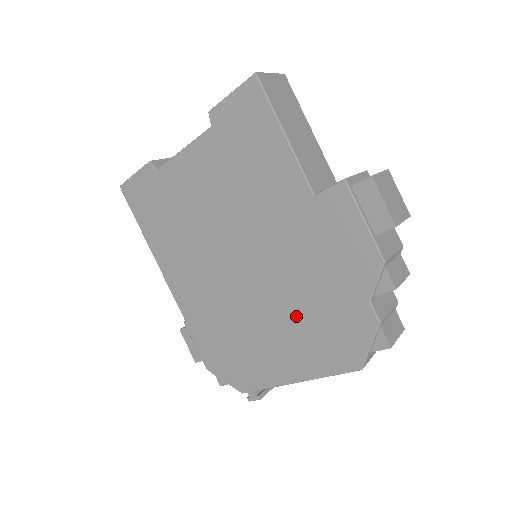
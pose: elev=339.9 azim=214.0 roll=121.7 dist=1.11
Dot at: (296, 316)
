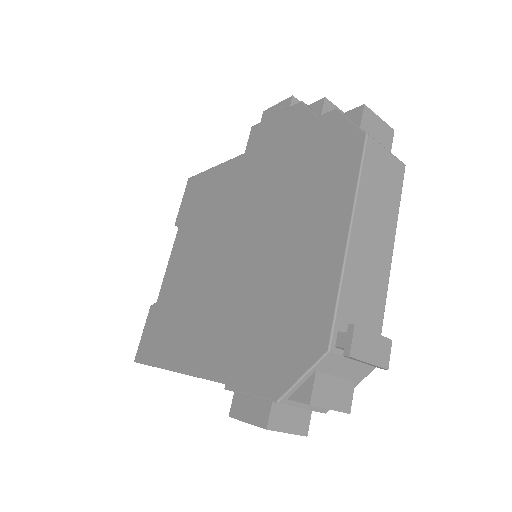
Dot at: (293, 201)
